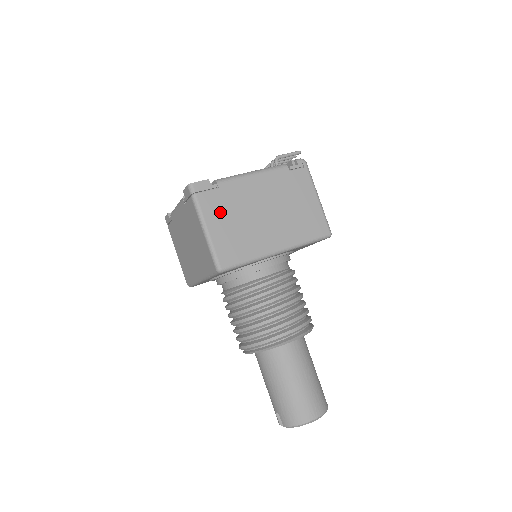
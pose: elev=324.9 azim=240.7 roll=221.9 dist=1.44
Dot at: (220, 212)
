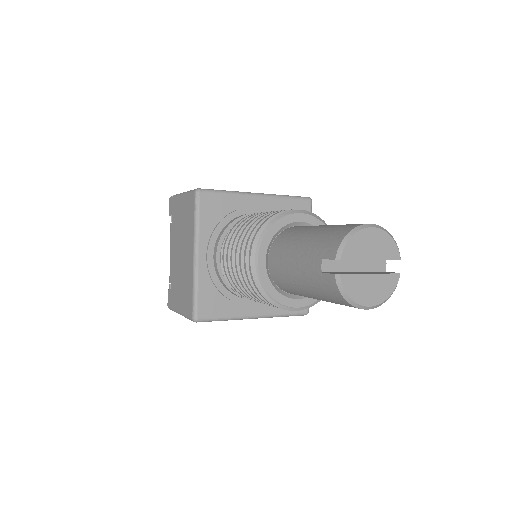
Dot at: occluded
